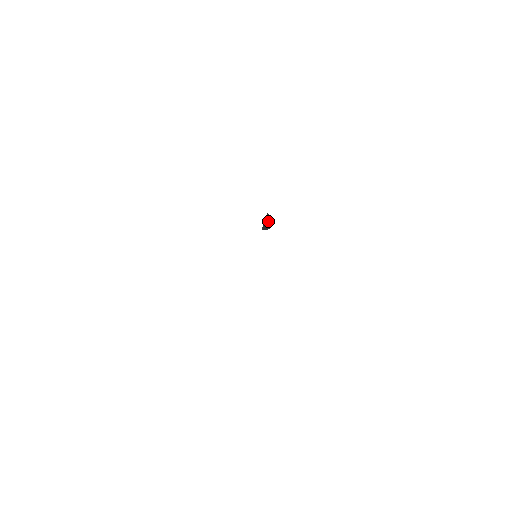
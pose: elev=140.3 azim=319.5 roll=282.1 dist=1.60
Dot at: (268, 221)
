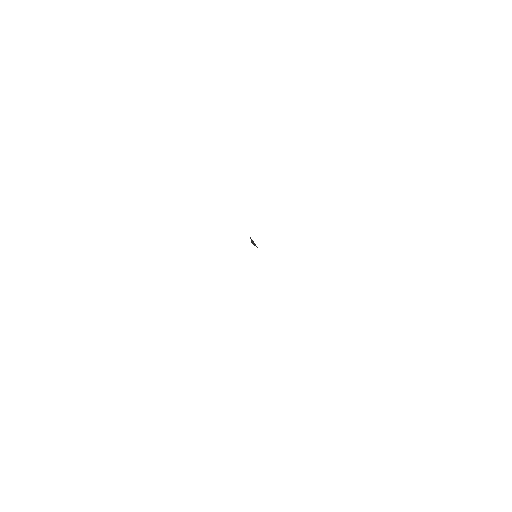
Dot at: (254, 243)
